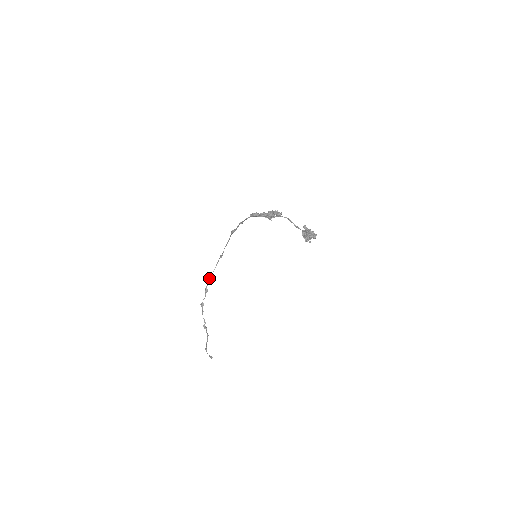
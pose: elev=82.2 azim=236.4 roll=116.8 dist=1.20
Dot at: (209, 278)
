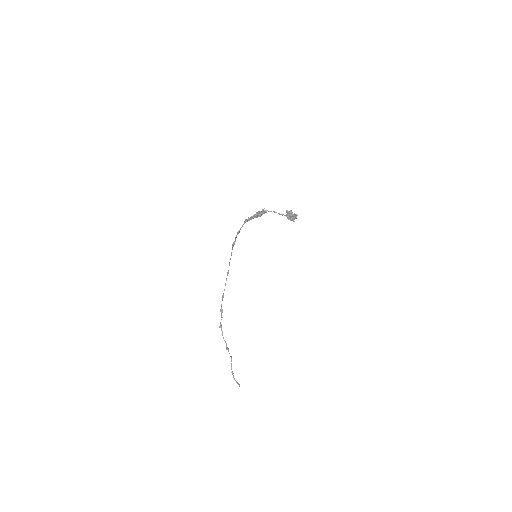
Dot at: (222, 298)
